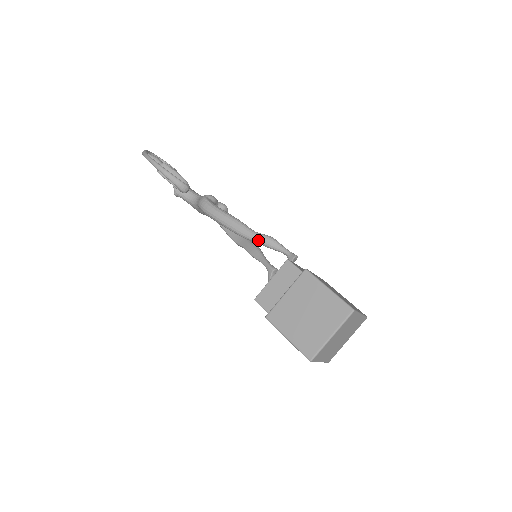
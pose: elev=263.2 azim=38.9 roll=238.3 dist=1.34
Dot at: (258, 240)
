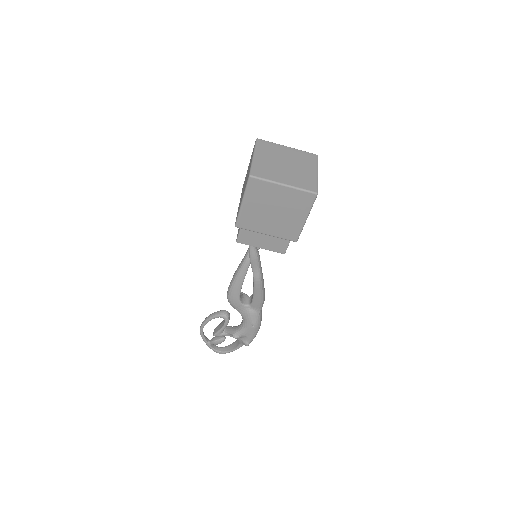
Dot at: occluded
